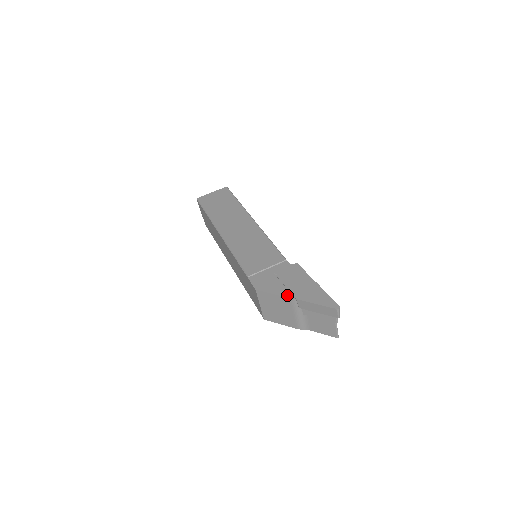
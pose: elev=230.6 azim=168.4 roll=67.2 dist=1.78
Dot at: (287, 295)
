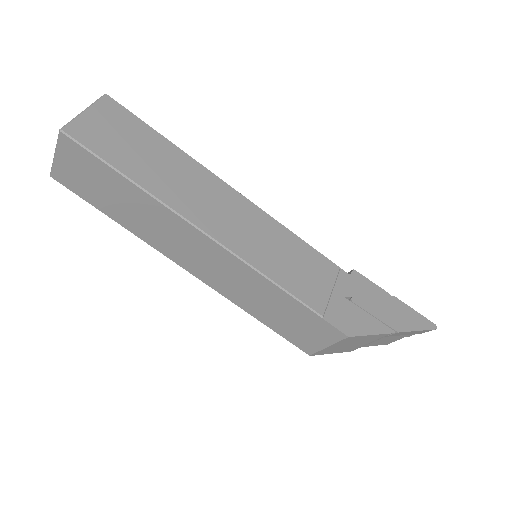
Dot at: (386, 330)
